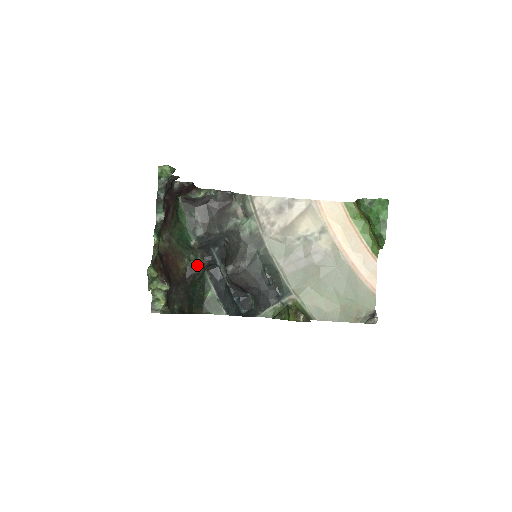
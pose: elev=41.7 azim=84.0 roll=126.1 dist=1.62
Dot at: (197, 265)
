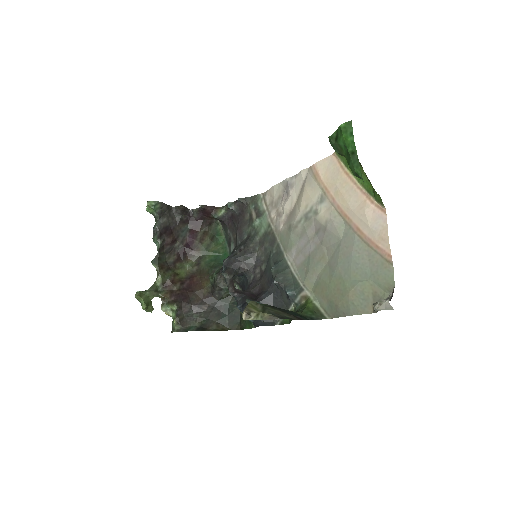
Dot at: (214, 281)
